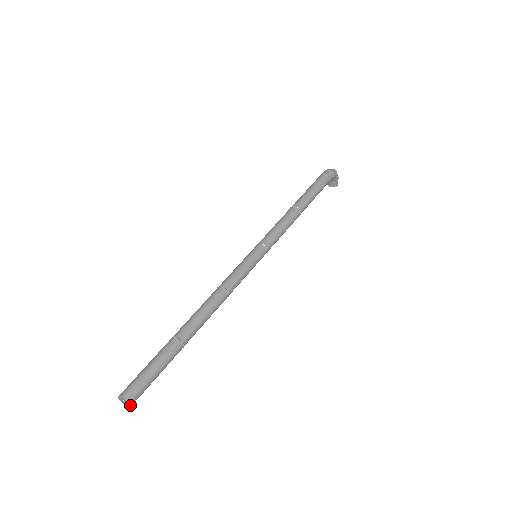
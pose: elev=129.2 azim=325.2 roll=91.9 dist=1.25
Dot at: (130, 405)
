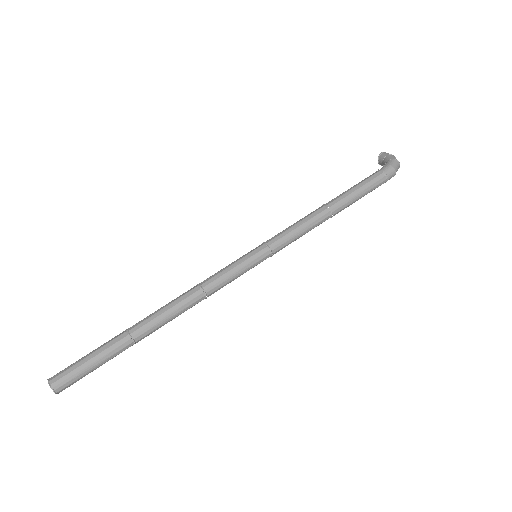
Dot at: (59, 391)
